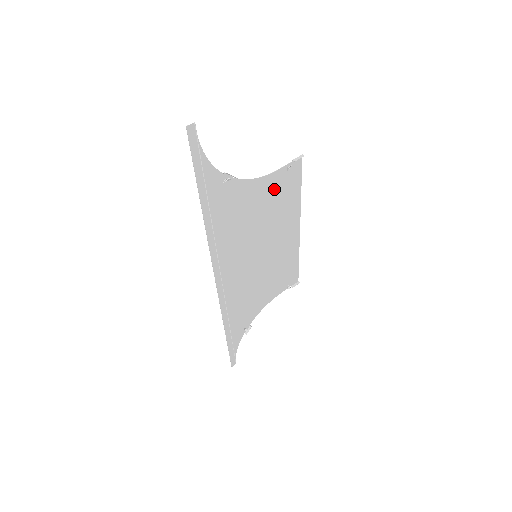
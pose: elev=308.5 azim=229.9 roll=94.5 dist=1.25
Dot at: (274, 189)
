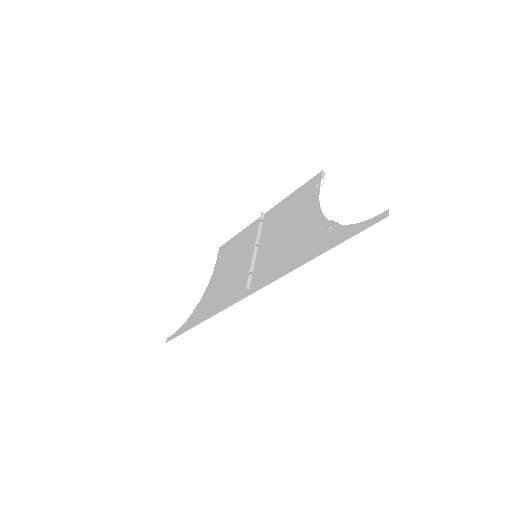
Dot at: (305, 205)
